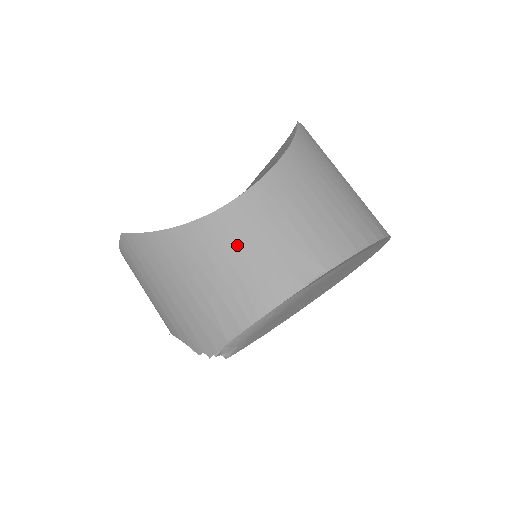
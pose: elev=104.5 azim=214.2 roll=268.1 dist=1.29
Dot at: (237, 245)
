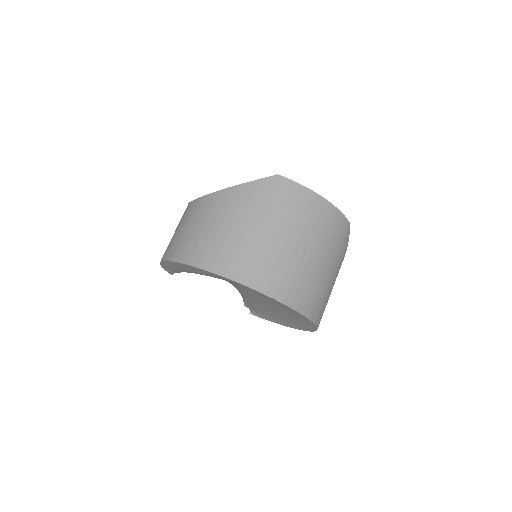
Dot at: occluded
